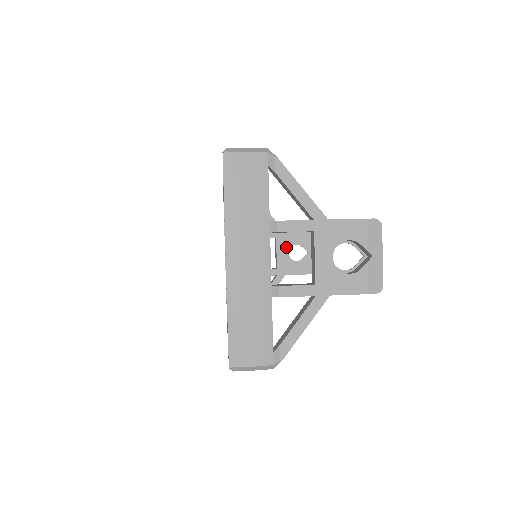
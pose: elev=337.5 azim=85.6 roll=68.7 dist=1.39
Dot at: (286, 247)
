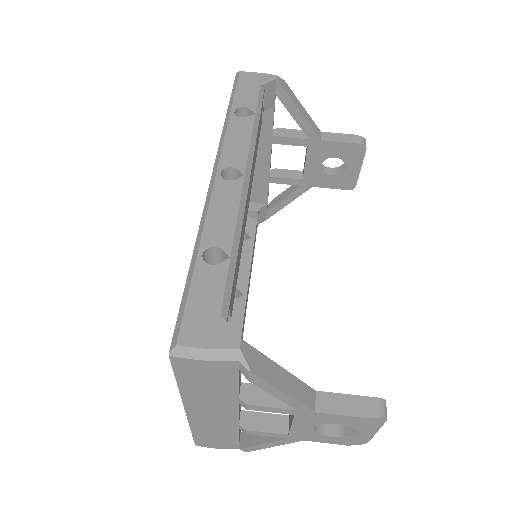
Dot at: (320, 158)
